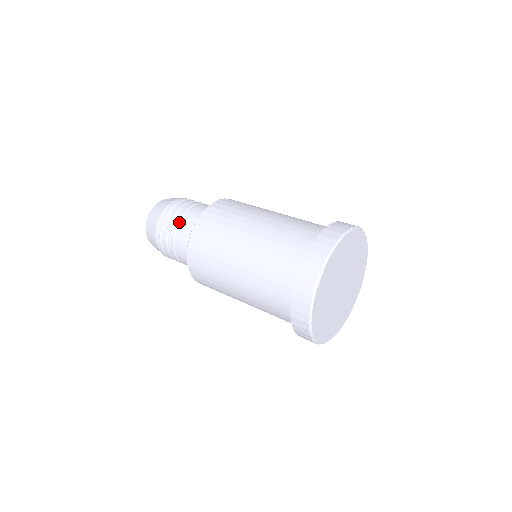
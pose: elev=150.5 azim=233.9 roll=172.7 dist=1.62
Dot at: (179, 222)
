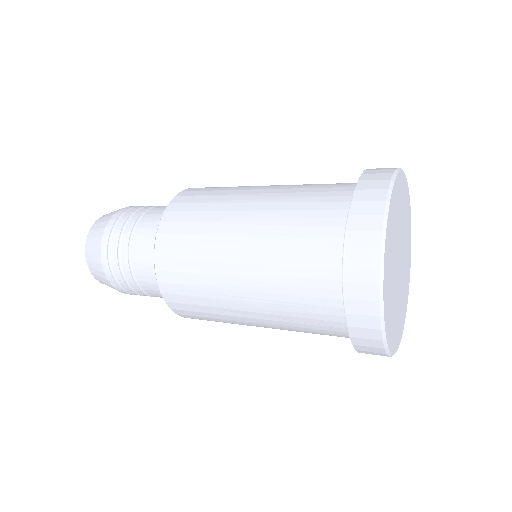
Dot at: (134, 231)
